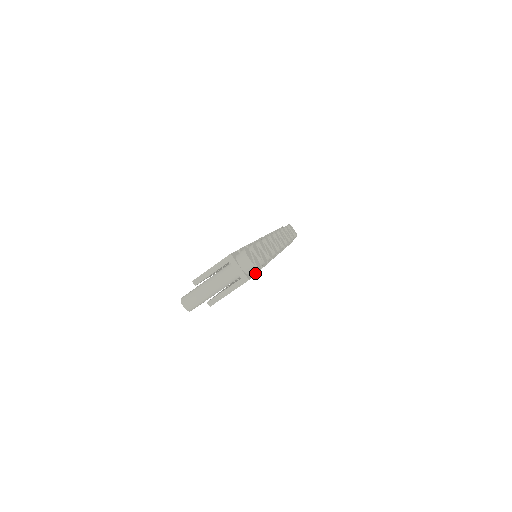
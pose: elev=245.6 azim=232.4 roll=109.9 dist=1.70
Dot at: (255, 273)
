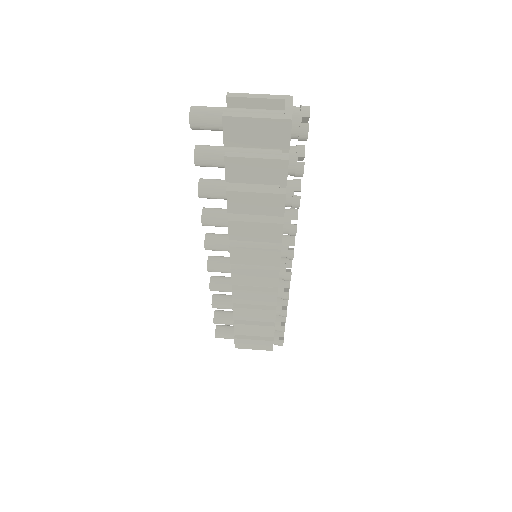
Dot at: (288, 159)
